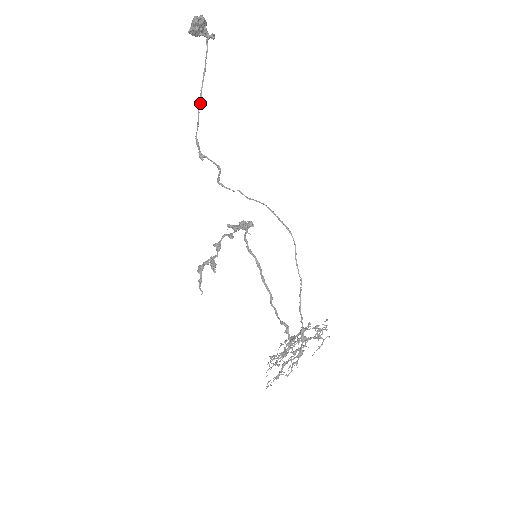
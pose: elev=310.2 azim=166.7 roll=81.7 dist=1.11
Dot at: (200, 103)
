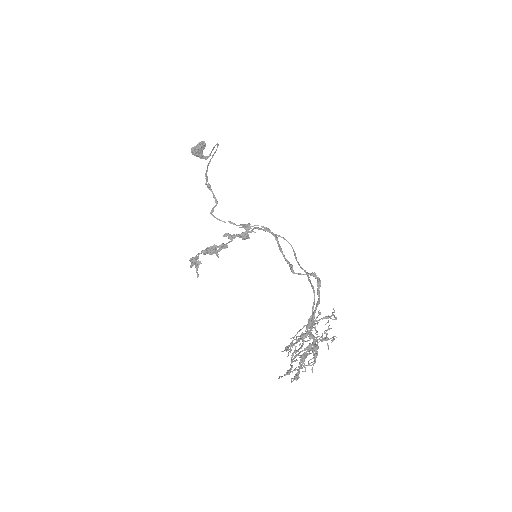
Dot at: (209, 163)
